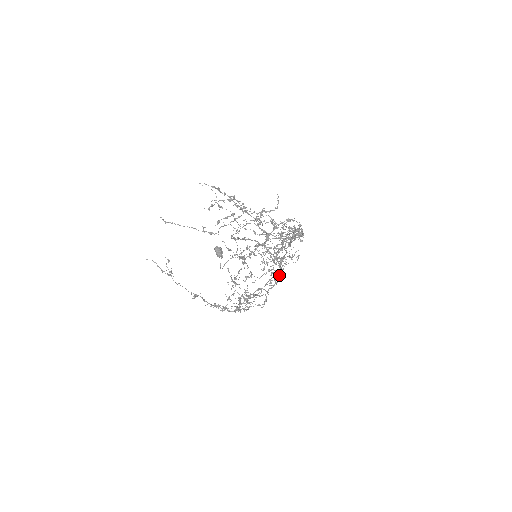
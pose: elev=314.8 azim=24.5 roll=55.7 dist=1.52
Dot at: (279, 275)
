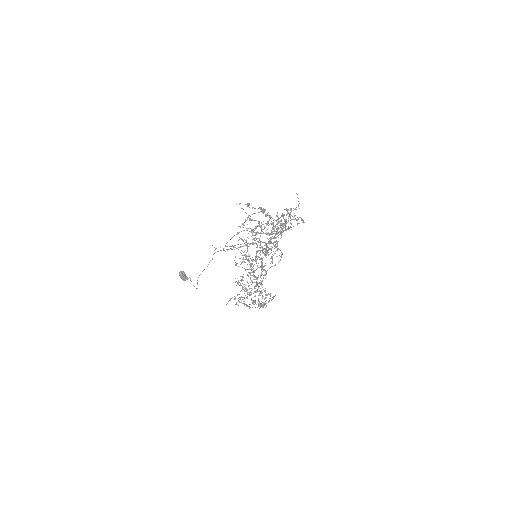
Dot at: (263, 267)
